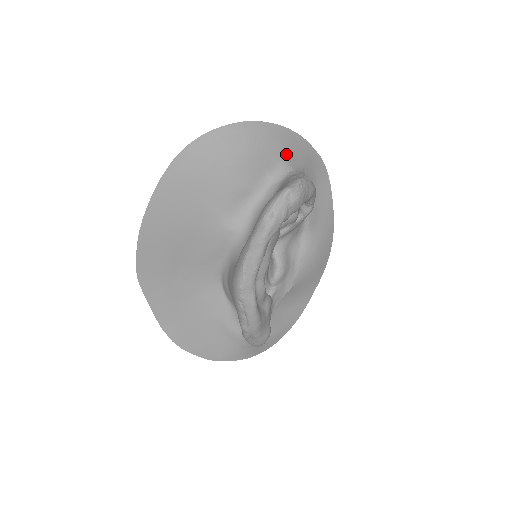
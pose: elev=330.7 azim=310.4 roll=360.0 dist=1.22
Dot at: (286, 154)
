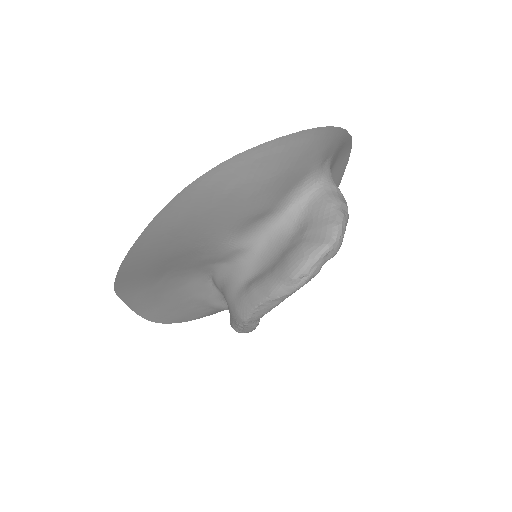
Dot at: (319, 159)
